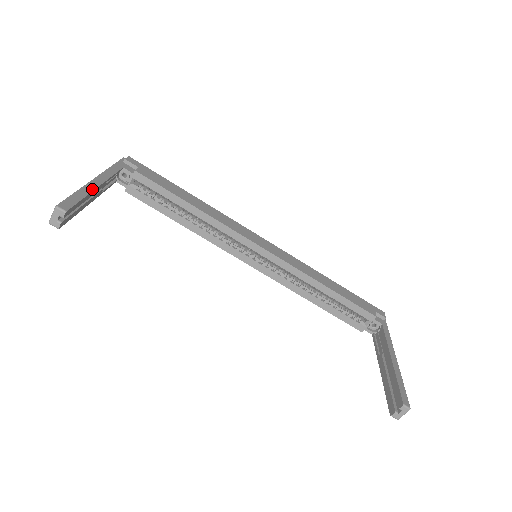
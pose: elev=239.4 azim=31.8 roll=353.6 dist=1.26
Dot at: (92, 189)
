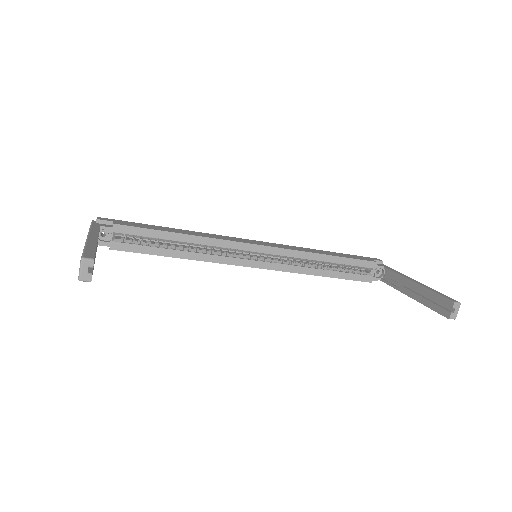
Dot at: (95, 242)
